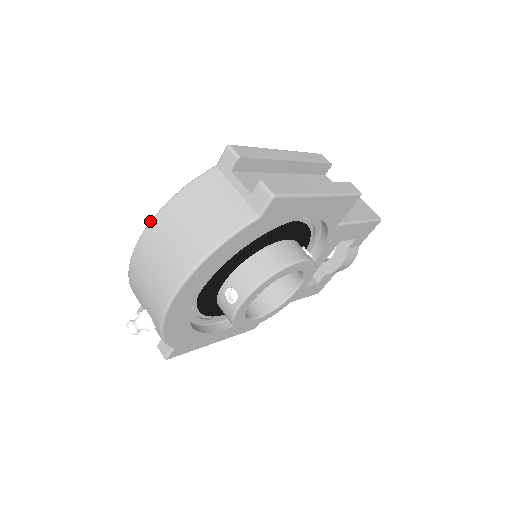
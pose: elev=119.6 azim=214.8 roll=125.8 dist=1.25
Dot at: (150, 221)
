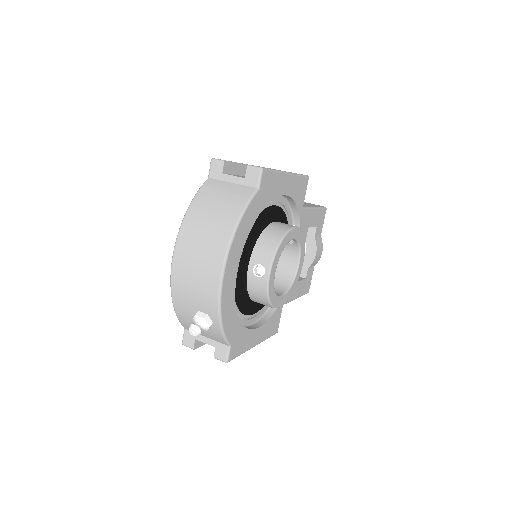
Dot at: occluded
